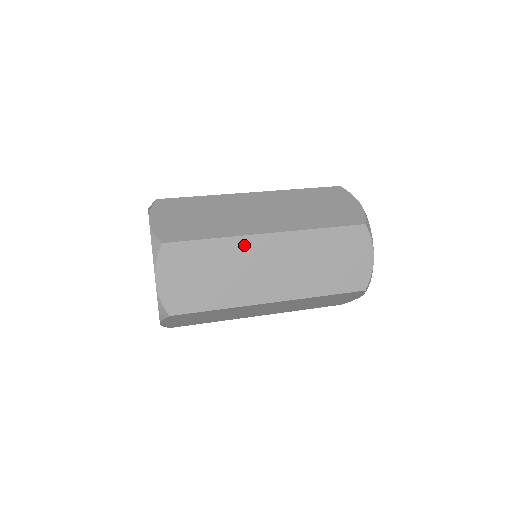
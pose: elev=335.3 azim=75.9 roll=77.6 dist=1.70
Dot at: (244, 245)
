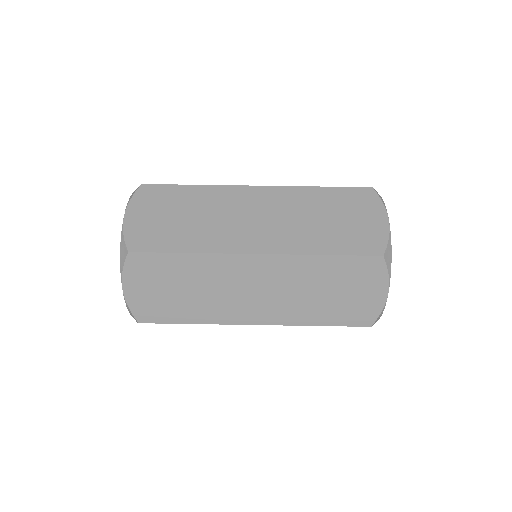
Dot at: occluded
